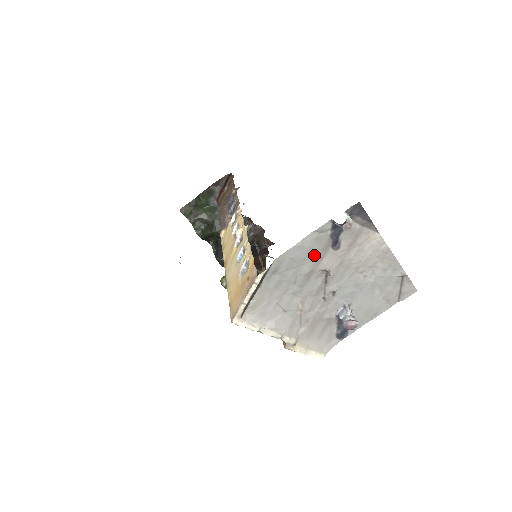
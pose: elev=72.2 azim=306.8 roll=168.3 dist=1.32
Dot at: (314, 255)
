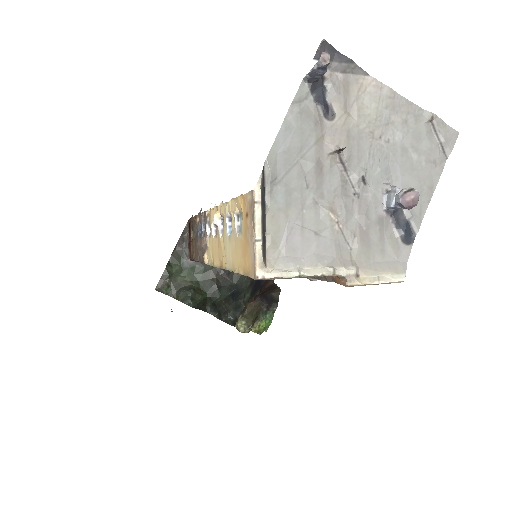
Dot at: (310, 137)
